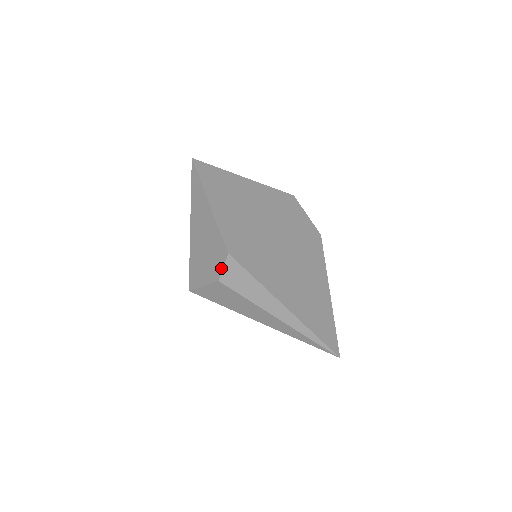
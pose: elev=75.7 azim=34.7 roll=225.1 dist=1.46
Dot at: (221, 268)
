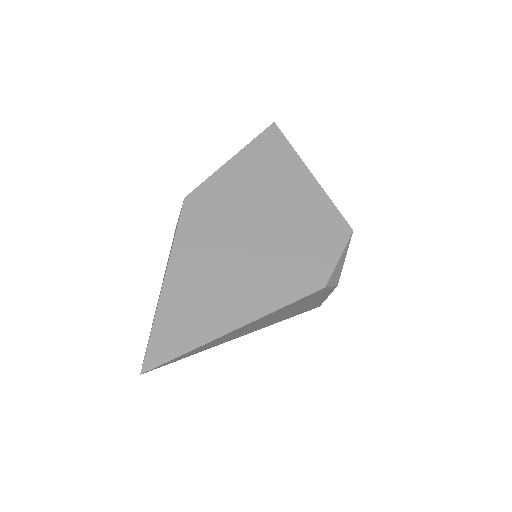
Dot at: occluded
